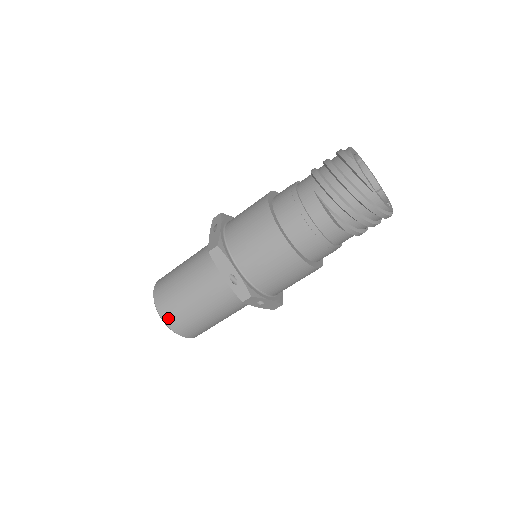
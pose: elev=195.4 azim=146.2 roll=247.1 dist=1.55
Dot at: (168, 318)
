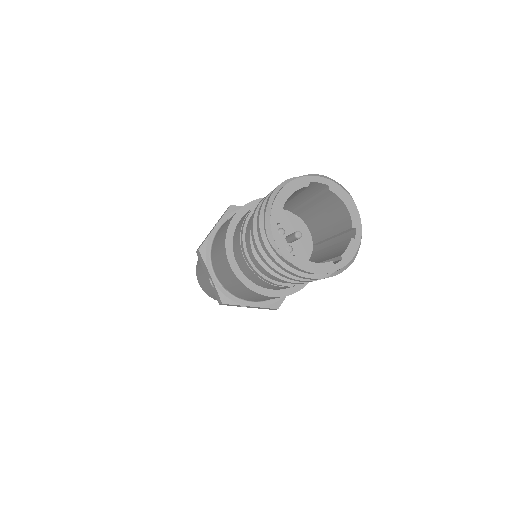
Dot at: (201, 285)
